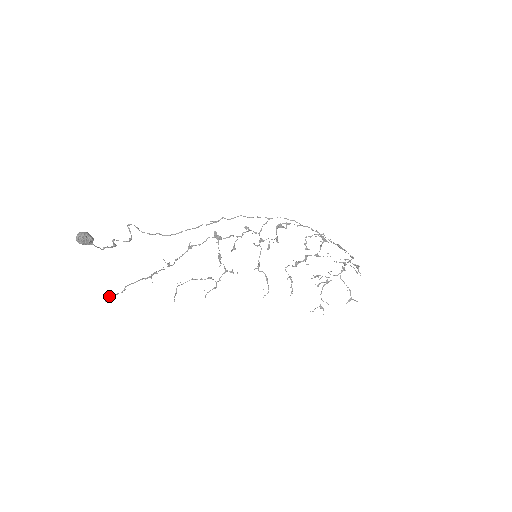
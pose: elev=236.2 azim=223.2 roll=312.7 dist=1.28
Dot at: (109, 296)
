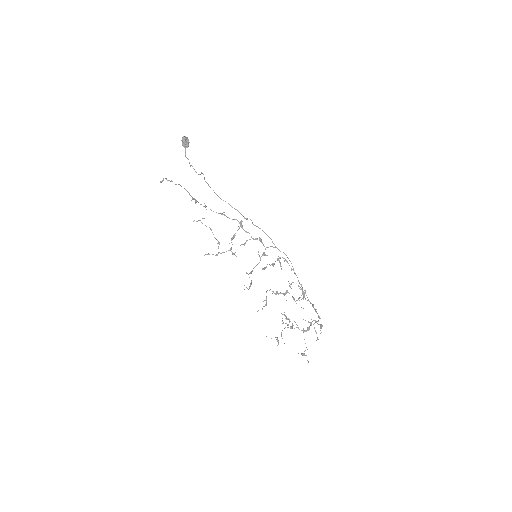
Dot at: (166, 178)
